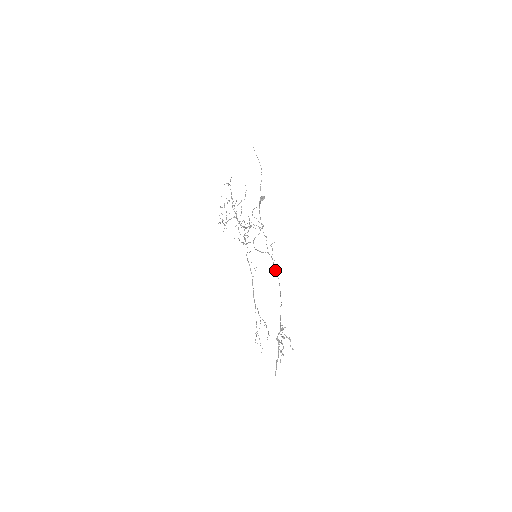
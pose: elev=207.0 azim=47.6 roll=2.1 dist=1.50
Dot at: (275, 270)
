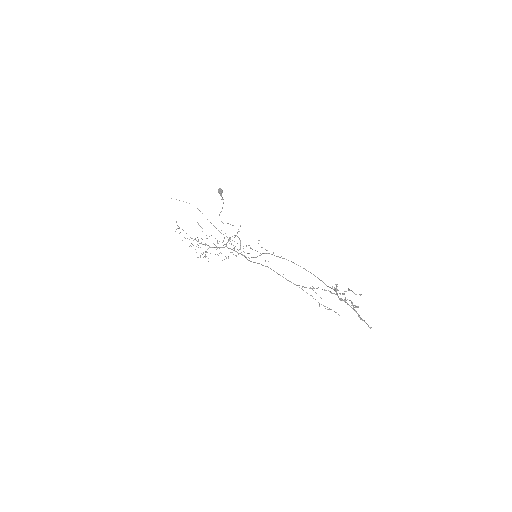
Dot at: occluded
